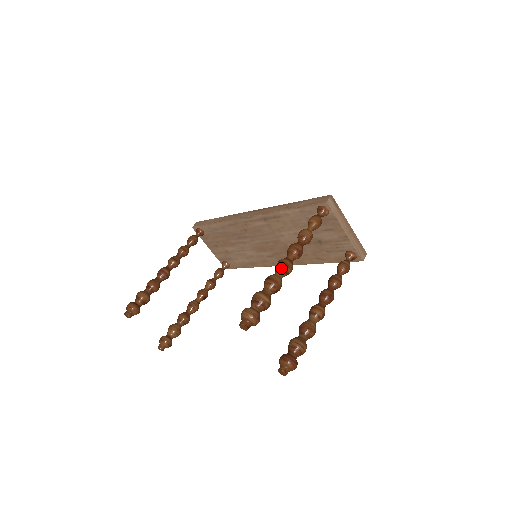
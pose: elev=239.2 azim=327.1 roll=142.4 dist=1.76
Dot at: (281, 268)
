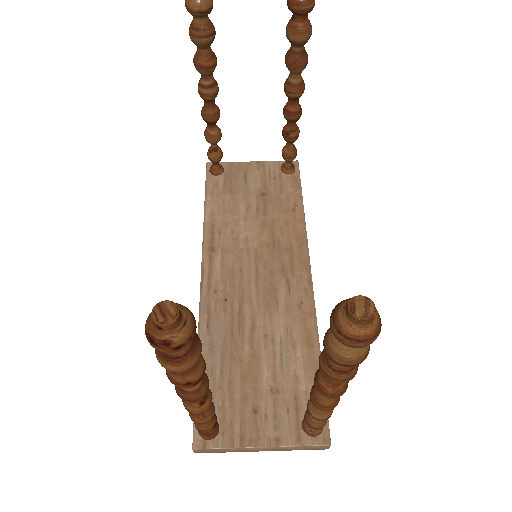
Dot at: (201, 79)
